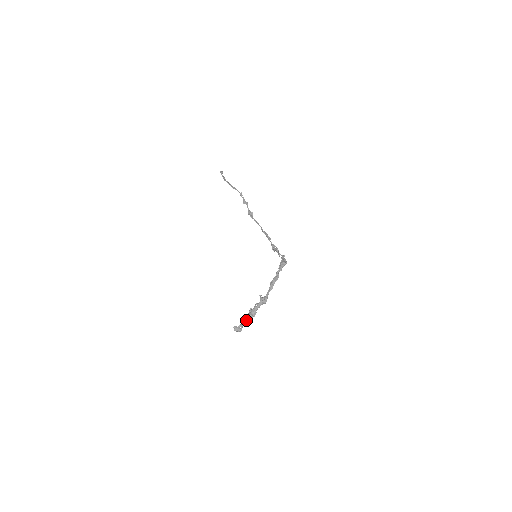
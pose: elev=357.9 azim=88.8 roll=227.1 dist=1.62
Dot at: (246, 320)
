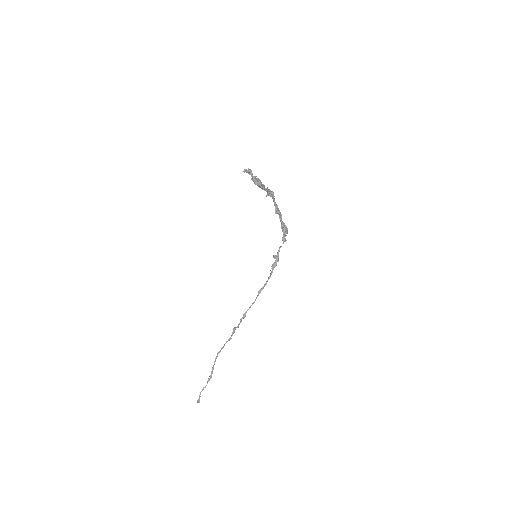
Dot at: (255, 179)
